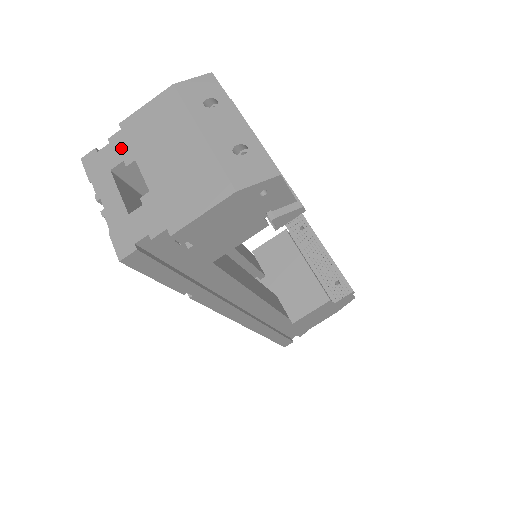
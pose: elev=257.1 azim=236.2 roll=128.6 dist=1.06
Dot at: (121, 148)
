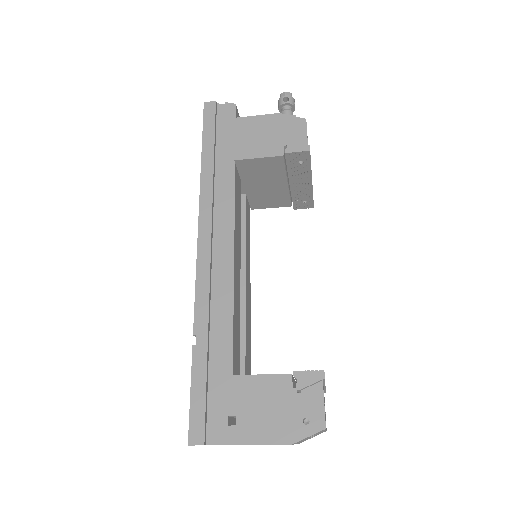
Dot at: occluded
